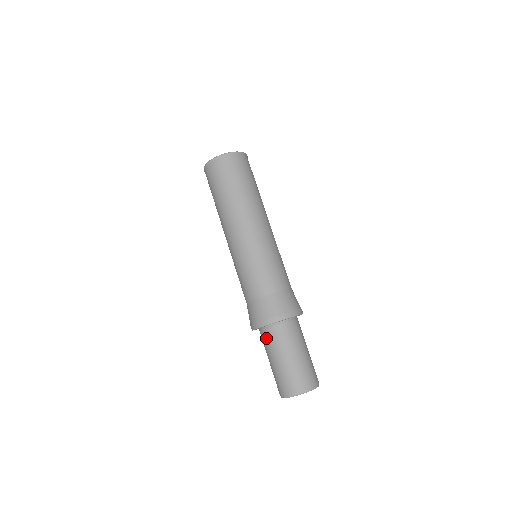
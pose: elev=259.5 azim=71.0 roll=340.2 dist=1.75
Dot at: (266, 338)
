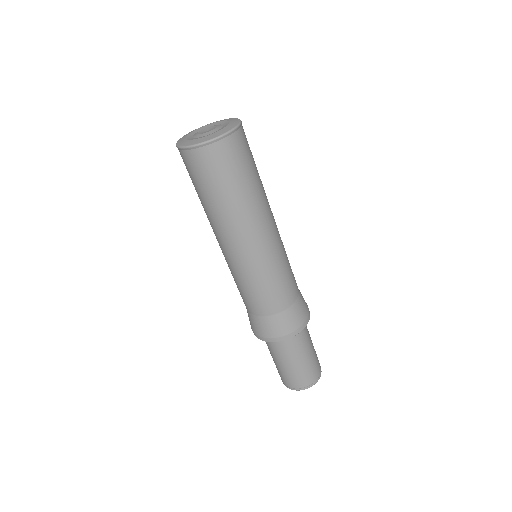
Dot at: (269, 344)
